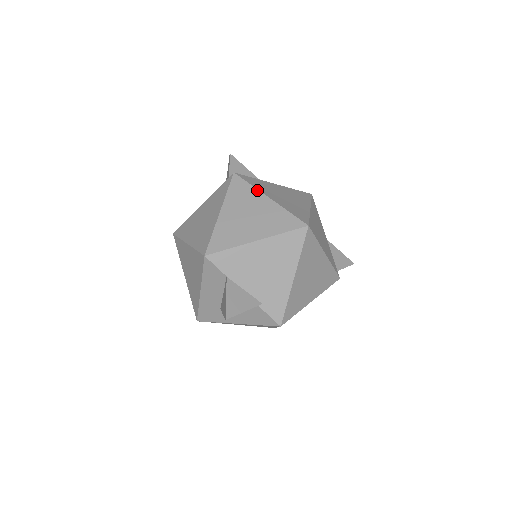
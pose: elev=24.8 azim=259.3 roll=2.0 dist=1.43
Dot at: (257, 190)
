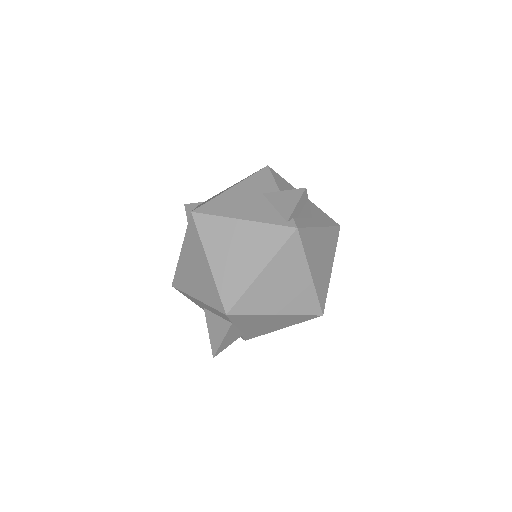
Dot at: (306, 261)
